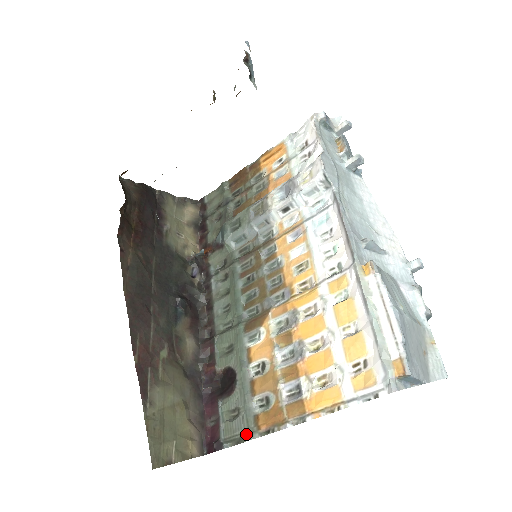
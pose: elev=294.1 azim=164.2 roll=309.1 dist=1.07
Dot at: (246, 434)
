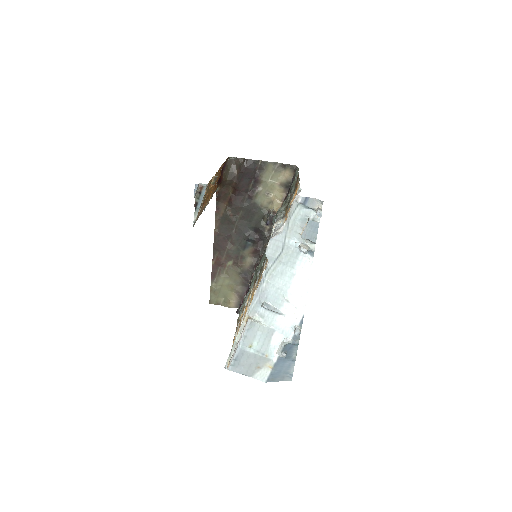
Dot at: (237, 319)
